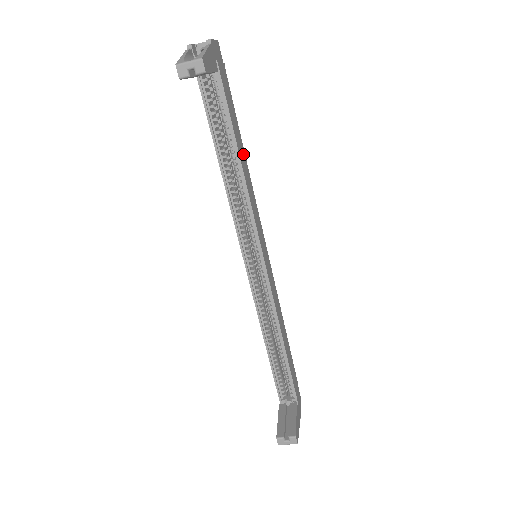
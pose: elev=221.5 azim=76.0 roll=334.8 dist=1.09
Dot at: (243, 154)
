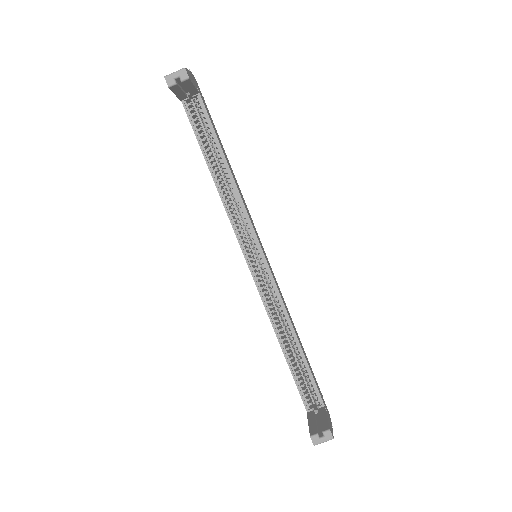
Dot at: (229, 165)
